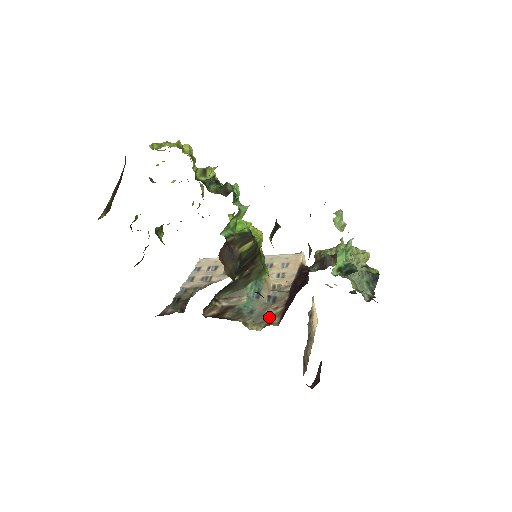
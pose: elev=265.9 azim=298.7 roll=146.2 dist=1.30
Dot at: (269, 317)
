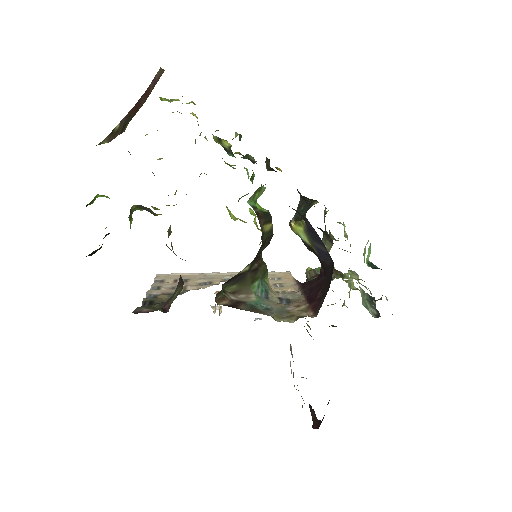
Dot at: (296, 312)
